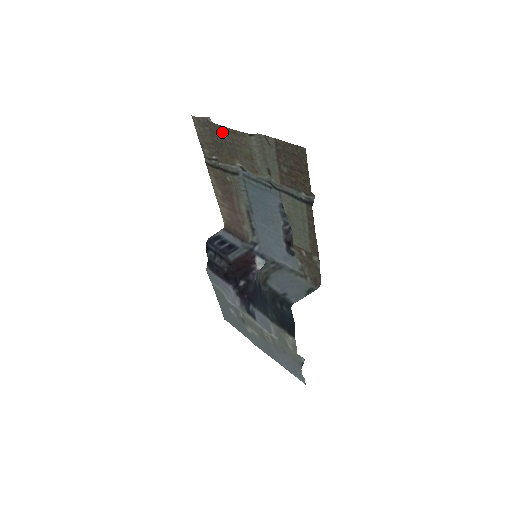
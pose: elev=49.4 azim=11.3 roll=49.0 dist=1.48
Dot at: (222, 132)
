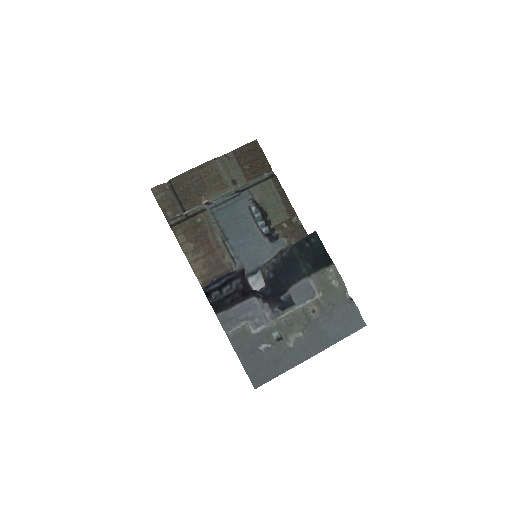
Dot at: (188, 176)
